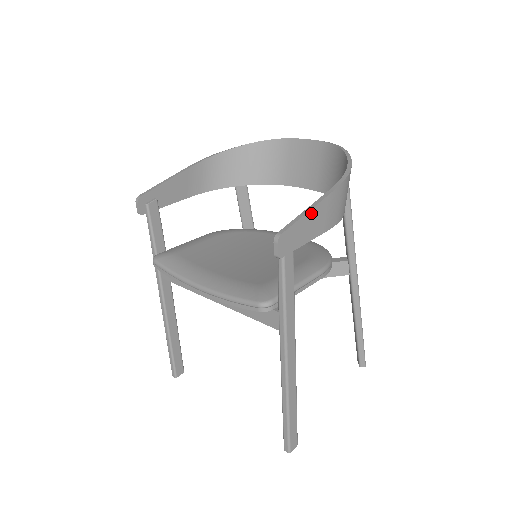
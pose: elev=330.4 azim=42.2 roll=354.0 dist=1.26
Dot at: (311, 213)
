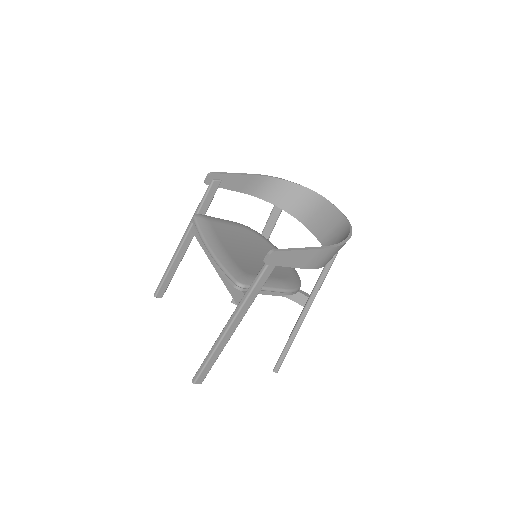
Dot at: (300, 252)
